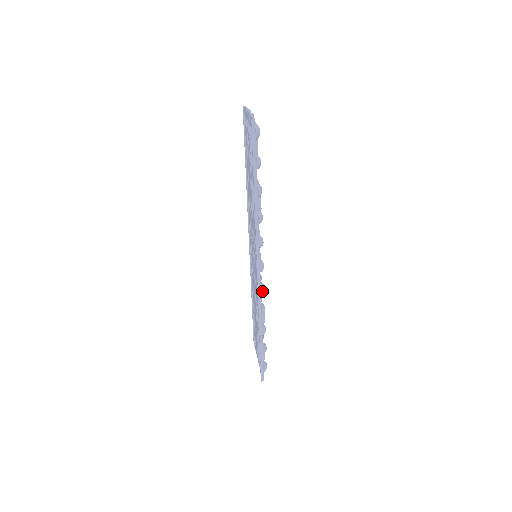
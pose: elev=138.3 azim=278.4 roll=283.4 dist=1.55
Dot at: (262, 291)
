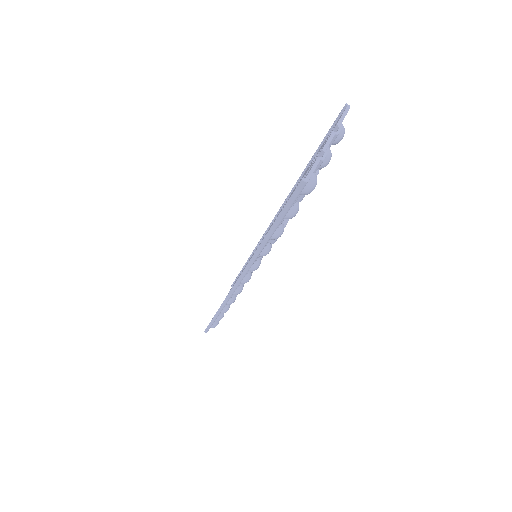
Dot at: (235, 294)
